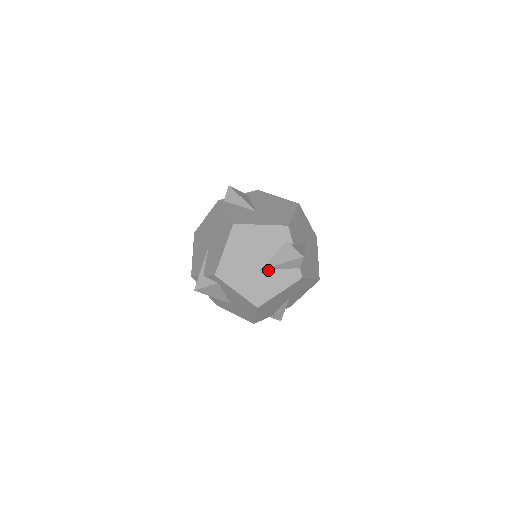
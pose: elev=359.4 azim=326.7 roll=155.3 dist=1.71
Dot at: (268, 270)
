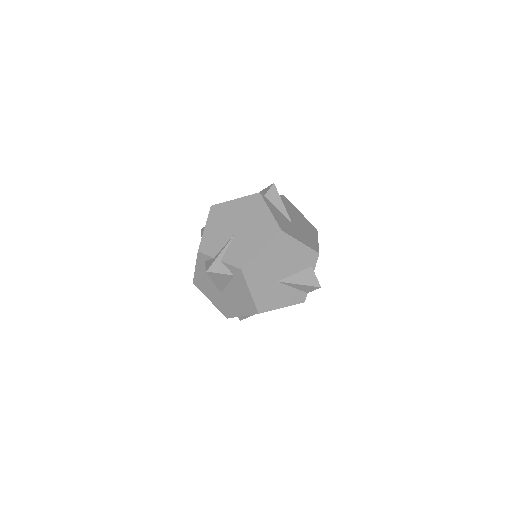
Dot at: (285, 284)
